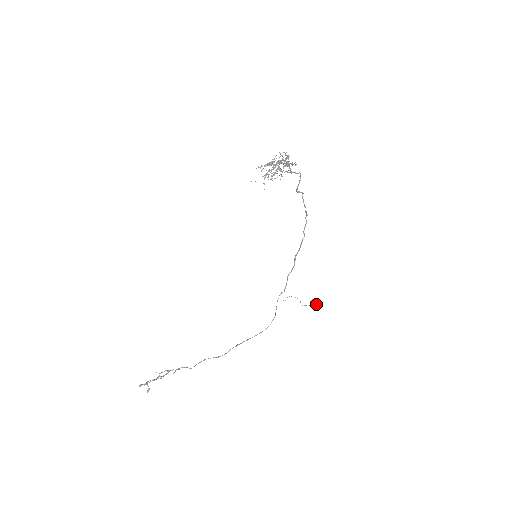
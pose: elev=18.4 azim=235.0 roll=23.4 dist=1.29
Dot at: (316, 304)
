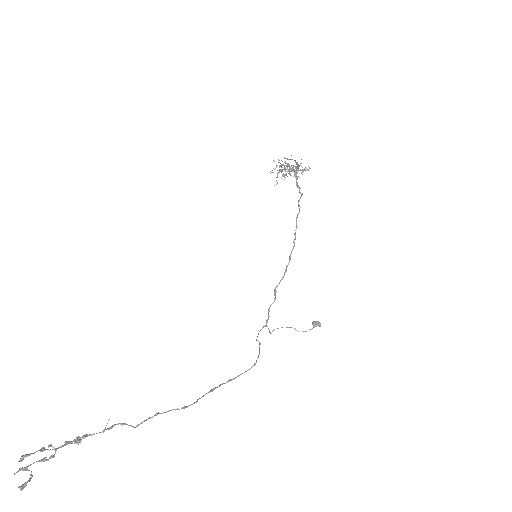
Dot at: (320, 325)
